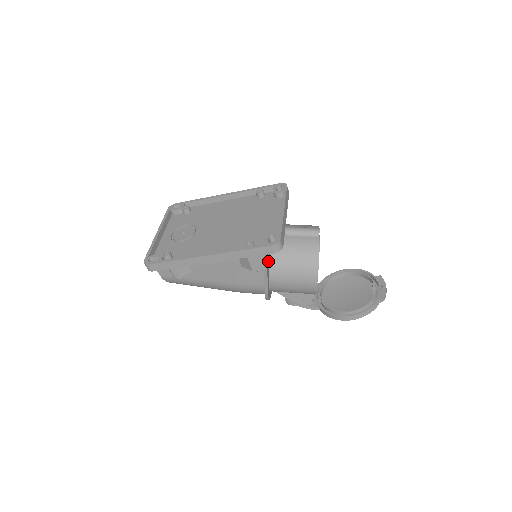
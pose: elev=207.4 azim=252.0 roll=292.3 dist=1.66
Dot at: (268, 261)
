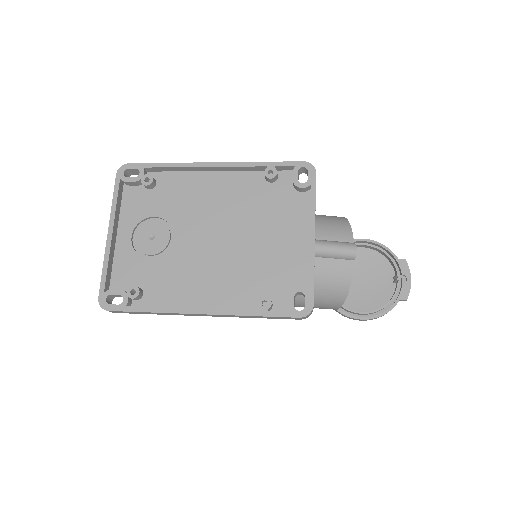
Dot at: occluded
